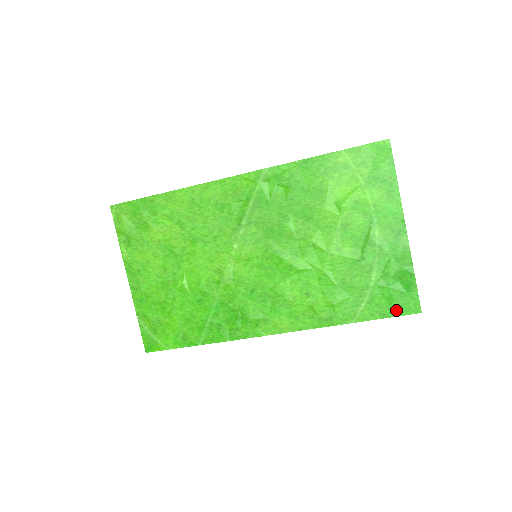
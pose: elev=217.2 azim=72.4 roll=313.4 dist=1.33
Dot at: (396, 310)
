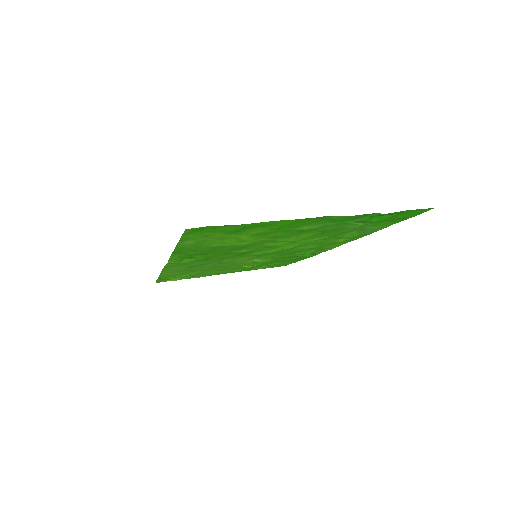
Dot at: (407, 217)
